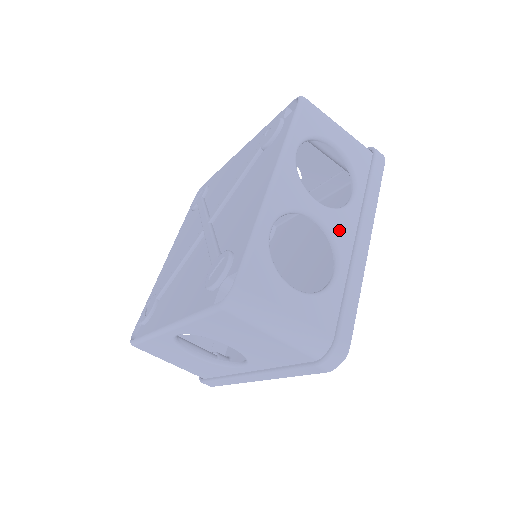
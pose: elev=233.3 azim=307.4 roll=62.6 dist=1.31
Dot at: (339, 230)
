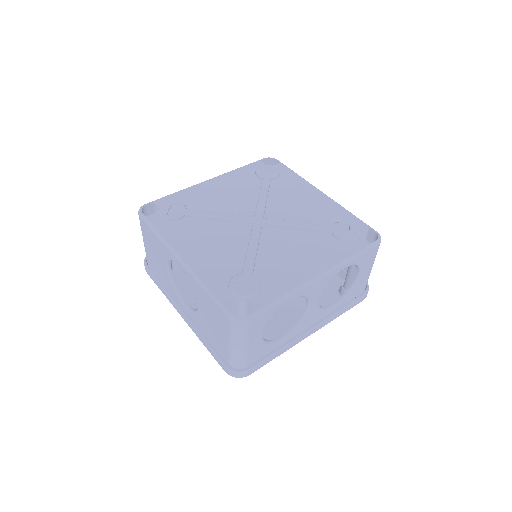
Dot at: (309, 319)
